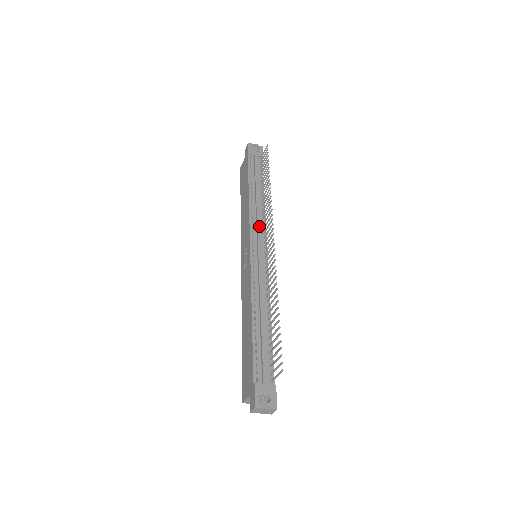
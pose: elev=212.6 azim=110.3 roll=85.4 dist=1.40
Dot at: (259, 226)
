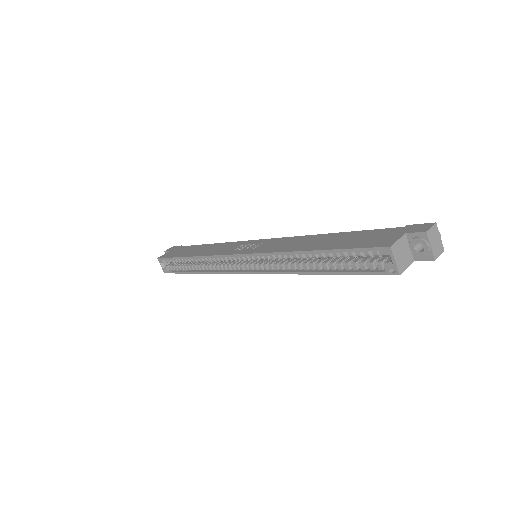
Dot at: occluded
